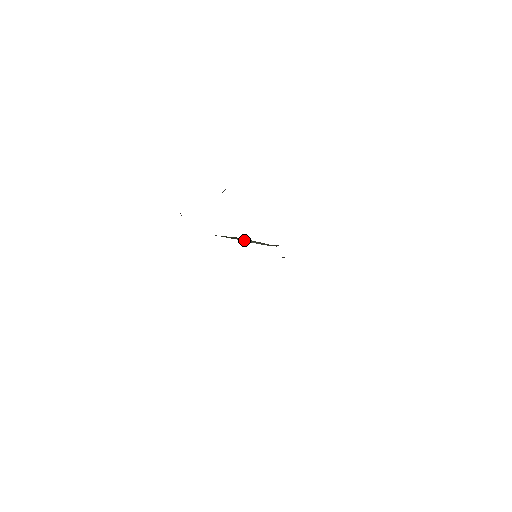
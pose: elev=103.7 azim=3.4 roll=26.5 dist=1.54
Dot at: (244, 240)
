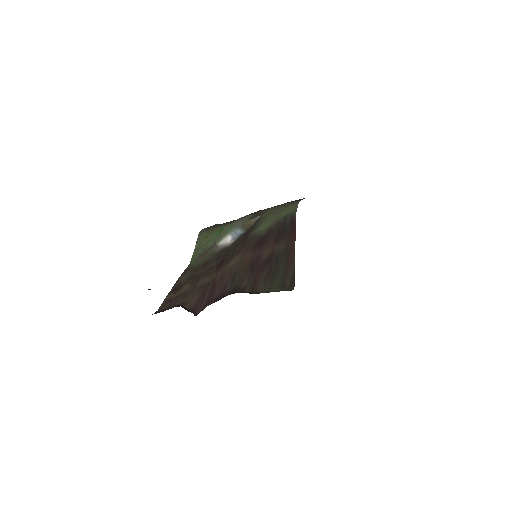
Dot at: (222, 238)
